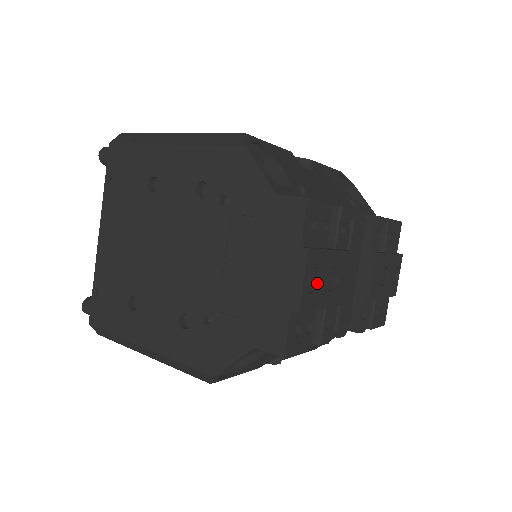
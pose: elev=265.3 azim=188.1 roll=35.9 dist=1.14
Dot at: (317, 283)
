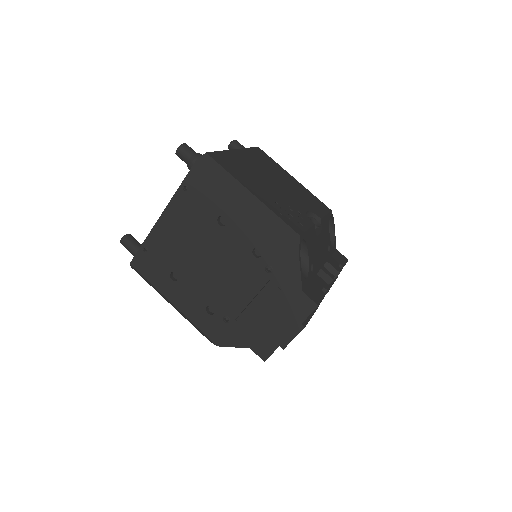
Dot at: occluded
